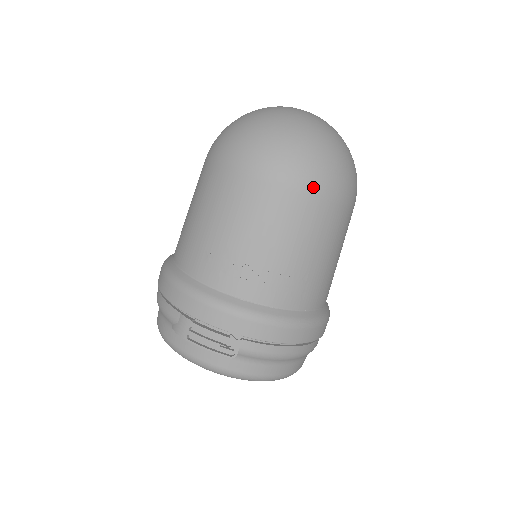
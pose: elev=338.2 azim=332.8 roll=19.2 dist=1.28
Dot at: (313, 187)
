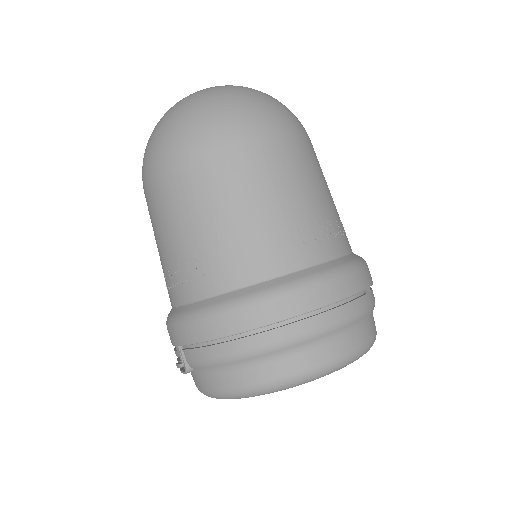
Dot at: (157, 166)
